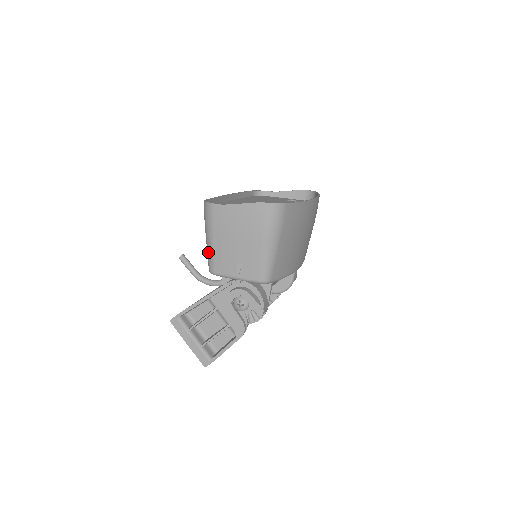
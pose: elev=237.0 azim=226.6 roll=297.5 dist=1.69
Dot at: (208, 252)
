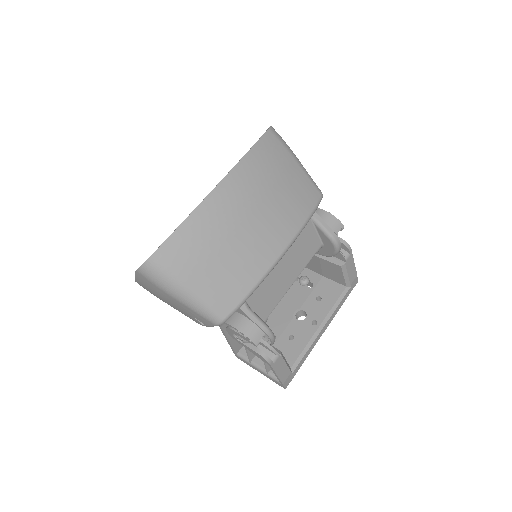
Dot at: occluded
